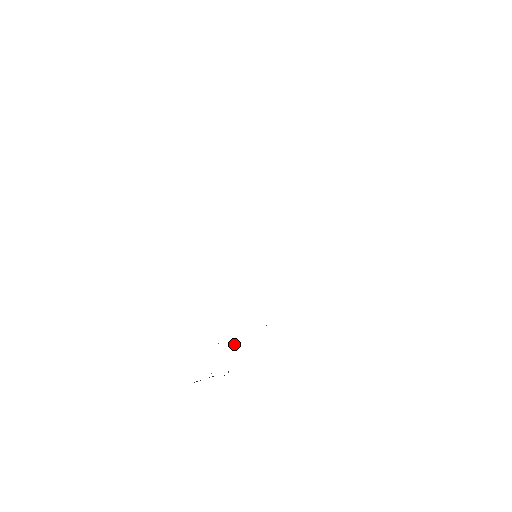
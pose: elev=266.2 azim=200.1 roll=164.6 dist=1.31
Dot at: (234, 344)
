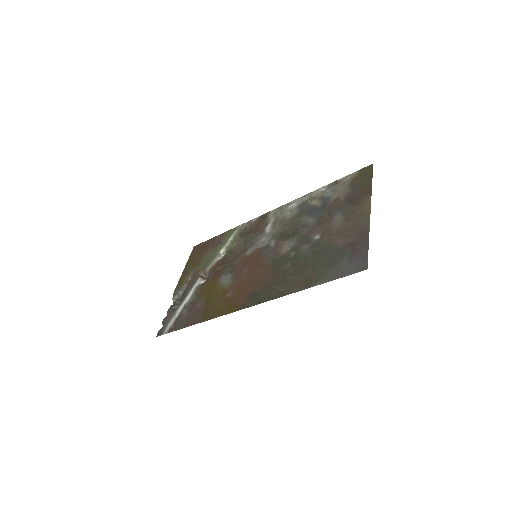
Dot at: occluded
